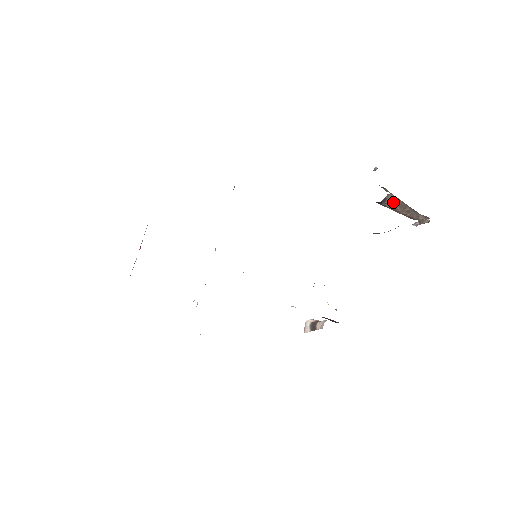
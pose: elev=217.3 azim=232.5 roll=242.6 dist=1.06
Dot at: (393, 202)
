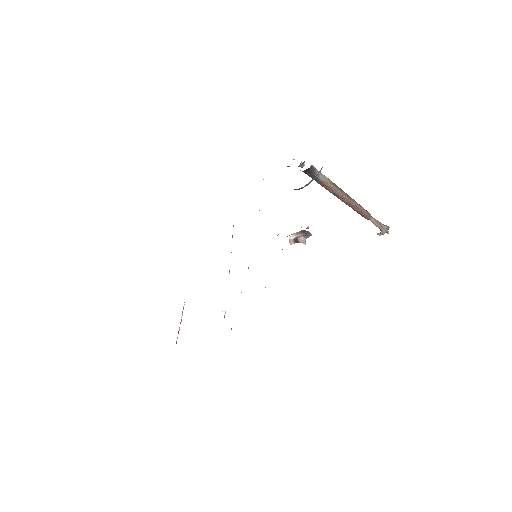
Dot at: (325, 178)
